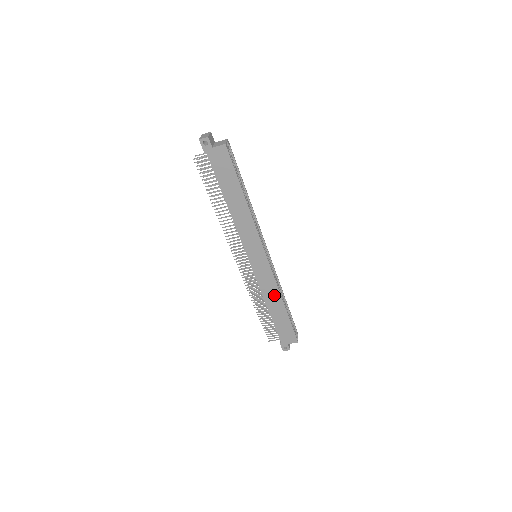
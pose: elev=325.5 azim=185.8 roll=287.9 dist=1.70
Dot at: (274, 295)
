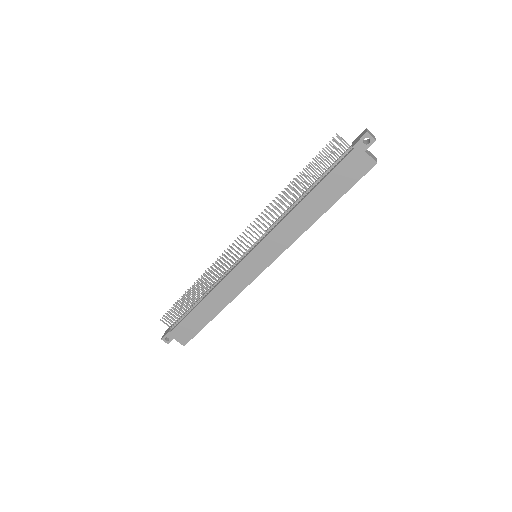
Dot at: (224, 298)
